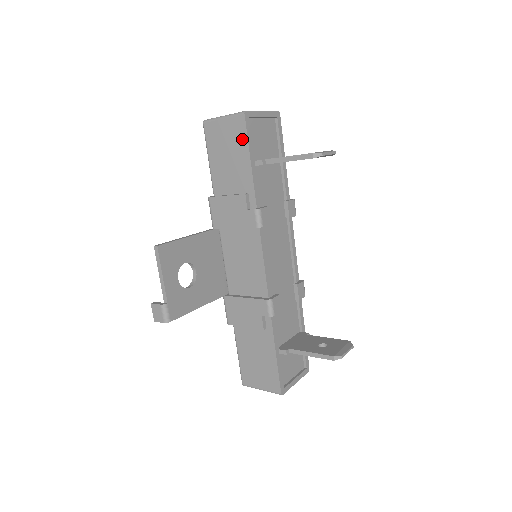
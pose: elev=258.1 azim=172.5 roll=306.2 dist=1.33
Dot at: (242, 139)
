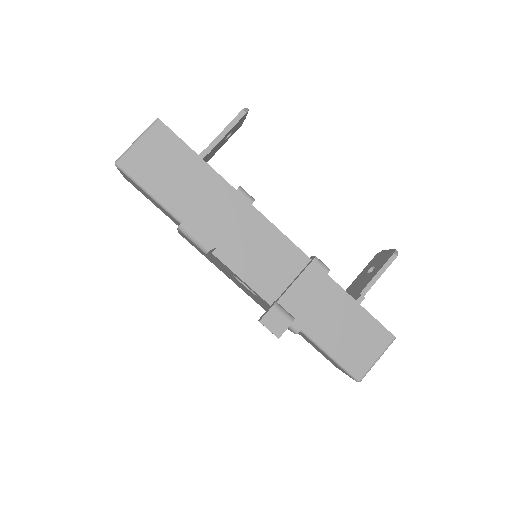
Dot at: (174, 143)
